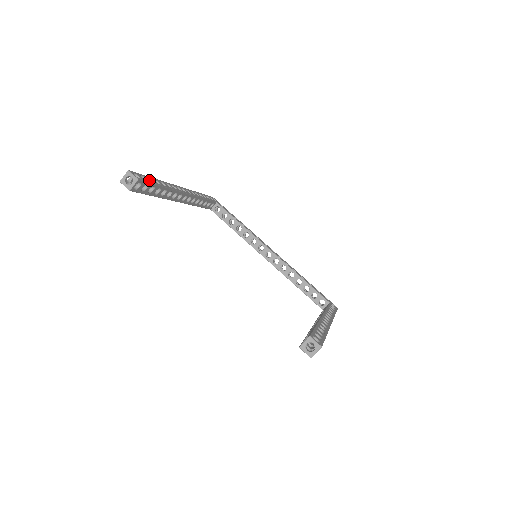
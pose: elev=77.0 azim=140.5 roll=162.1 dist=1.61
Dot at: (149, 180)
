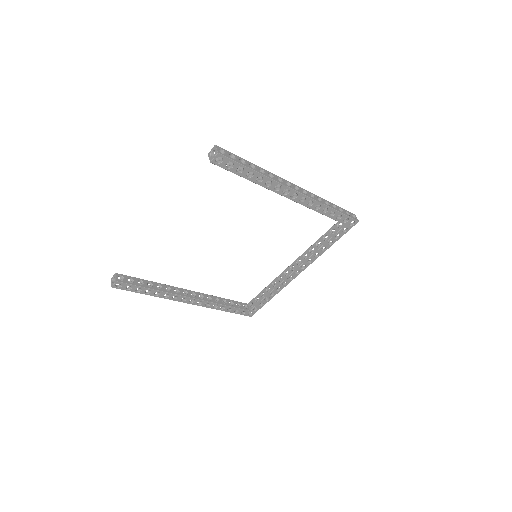
Dot at: occluded
